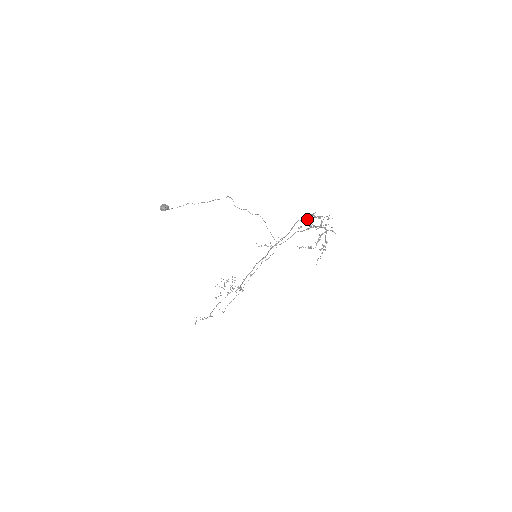
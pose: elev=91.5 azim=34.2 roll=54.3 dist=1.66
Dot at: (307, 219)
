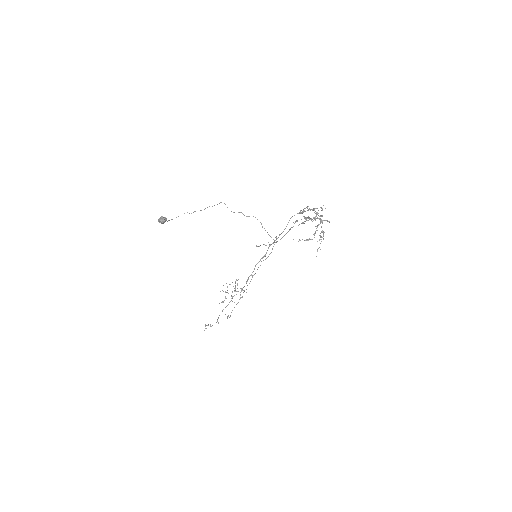
Dot at: (301, 213)
